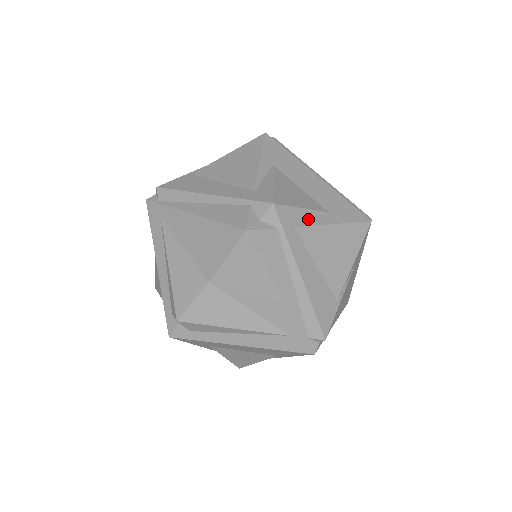
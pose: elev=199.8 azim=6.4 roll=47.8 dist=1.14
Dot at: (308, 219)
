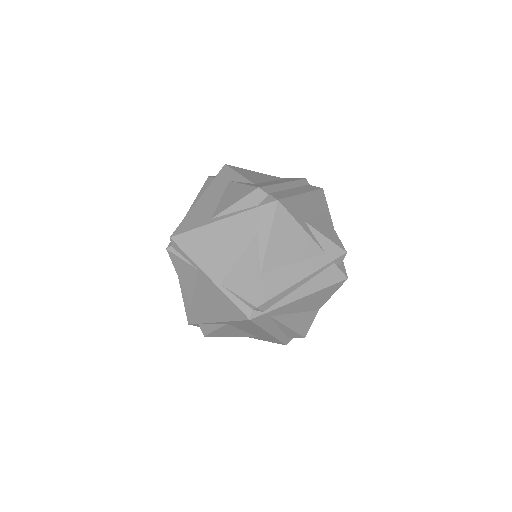
Dot at: occluded
